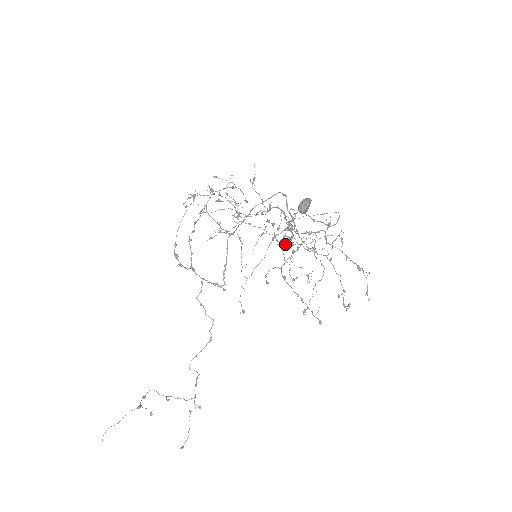
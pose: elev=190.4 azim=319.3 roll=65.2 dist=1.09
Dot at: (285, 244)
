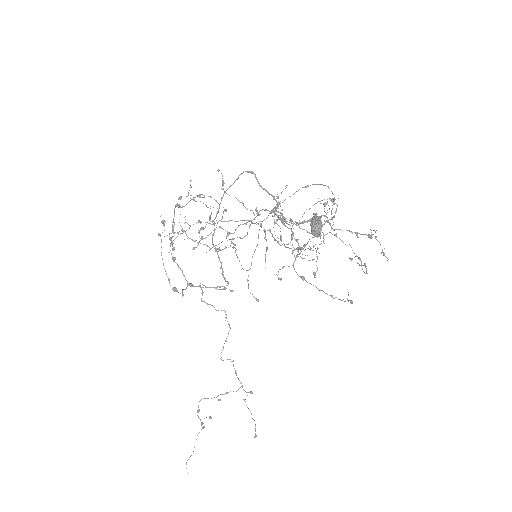
Dot at: (288, 243)
